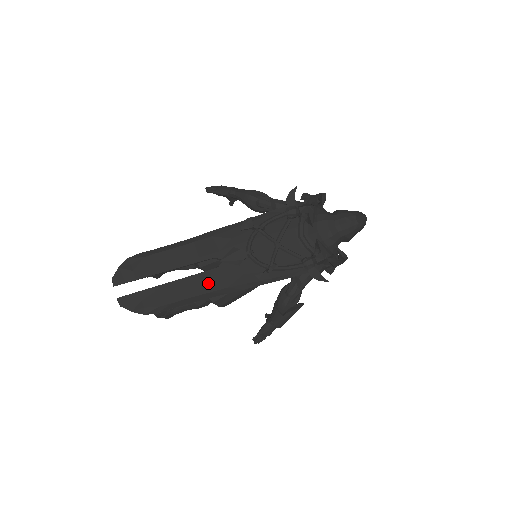
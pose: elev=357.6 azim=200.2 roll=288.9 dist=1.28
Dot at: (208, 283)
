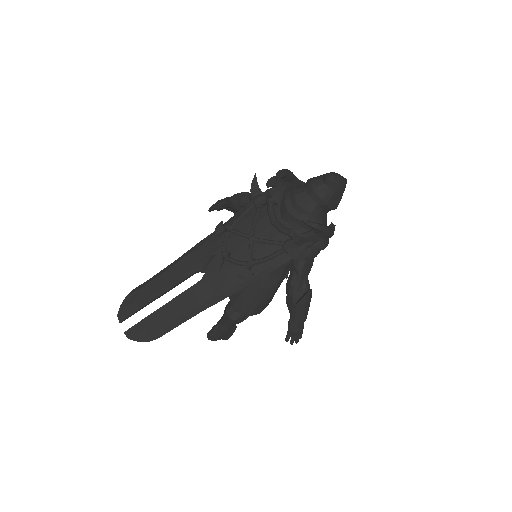
Dot at: (196, 297)
